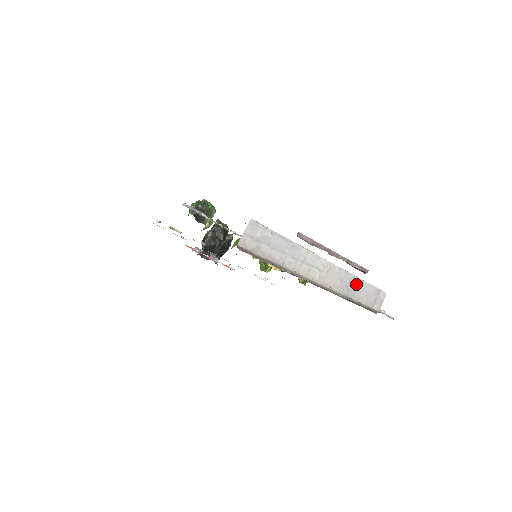
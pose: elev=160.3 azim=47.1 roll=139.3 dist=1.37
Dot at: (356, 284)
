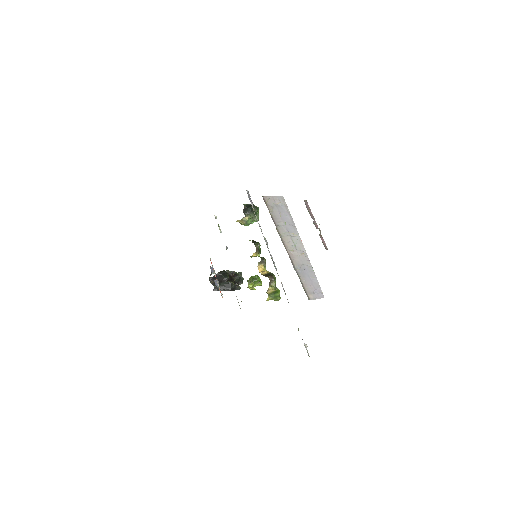
Dot at: (310, 275)
